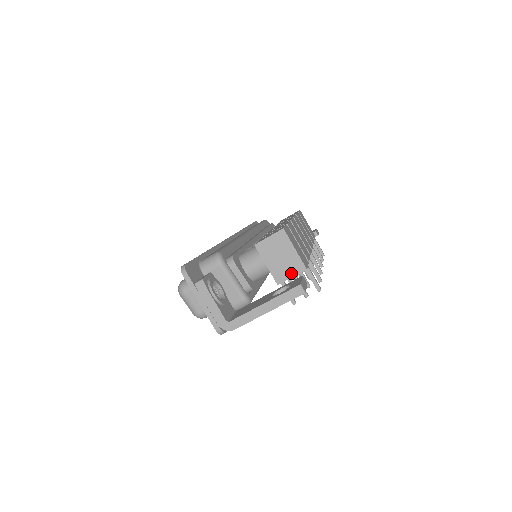
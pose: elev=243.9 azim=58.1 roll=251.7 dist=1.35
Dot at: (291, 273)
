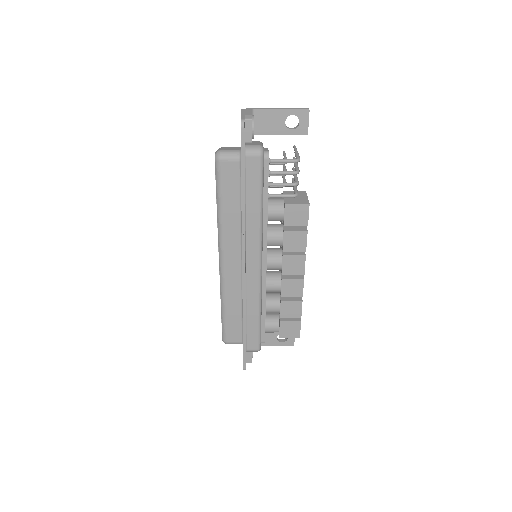
Dot at: occluded
